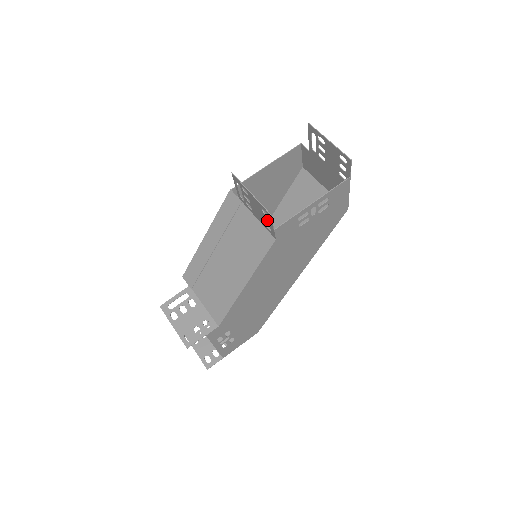
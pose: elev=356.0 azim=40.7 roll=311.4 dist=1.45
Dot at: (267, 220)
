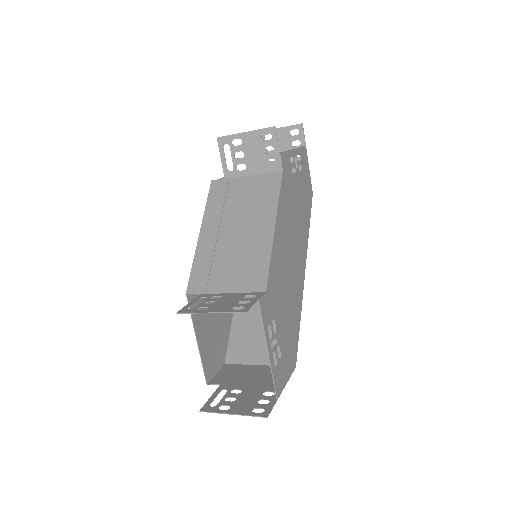
Dot at: occluded
